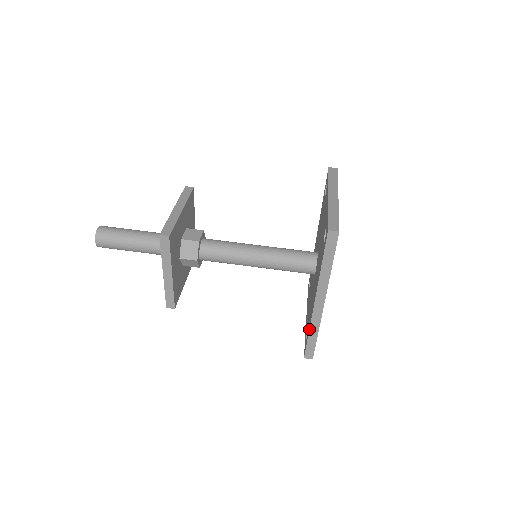
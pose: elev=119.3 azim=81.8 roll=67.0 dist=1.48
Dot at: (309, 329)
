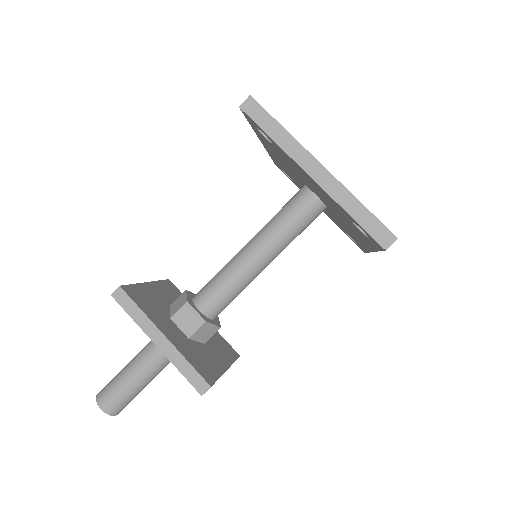
Dot at: occluded
